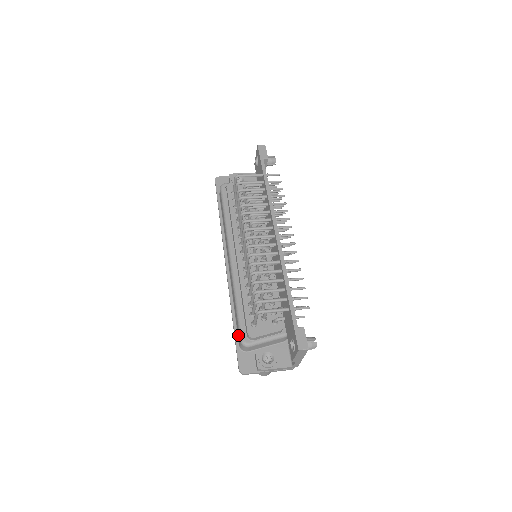
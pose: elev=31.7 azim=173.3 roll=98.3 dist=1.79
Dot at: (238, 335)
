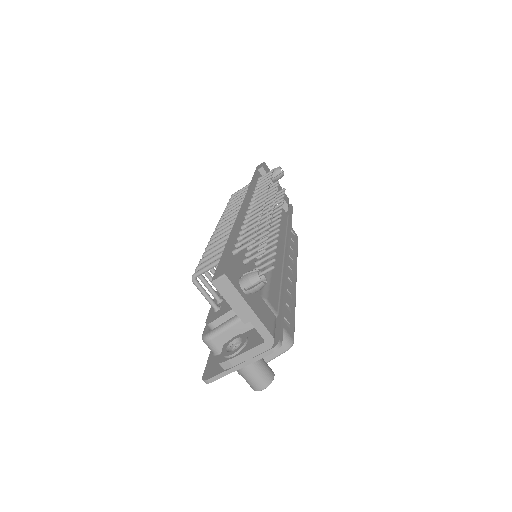
Dot at: occluded
